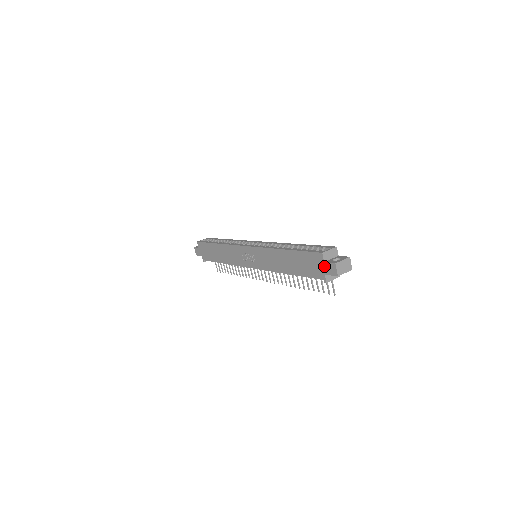
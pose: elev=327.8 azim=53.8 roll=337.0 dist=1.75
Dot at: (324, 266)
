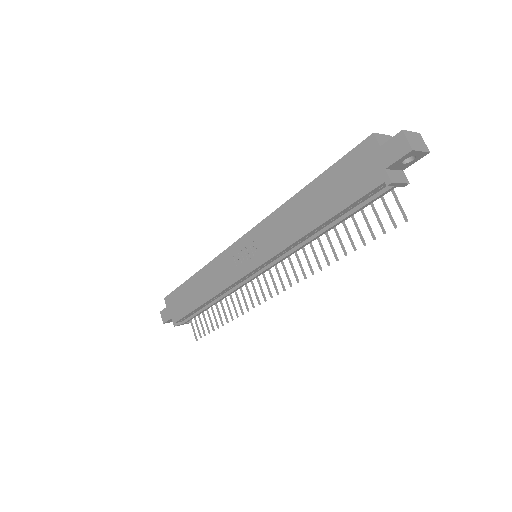
Dot at: (381, 154)
